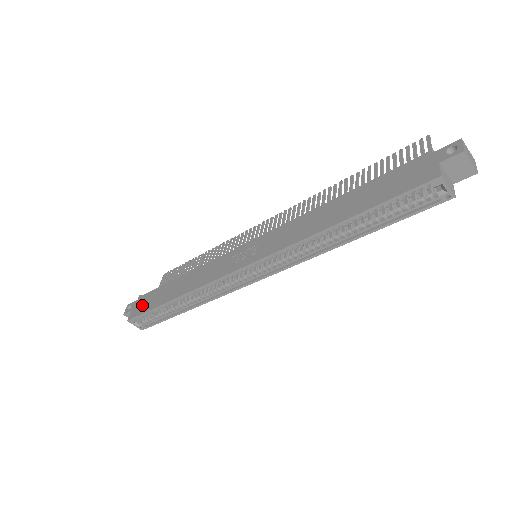
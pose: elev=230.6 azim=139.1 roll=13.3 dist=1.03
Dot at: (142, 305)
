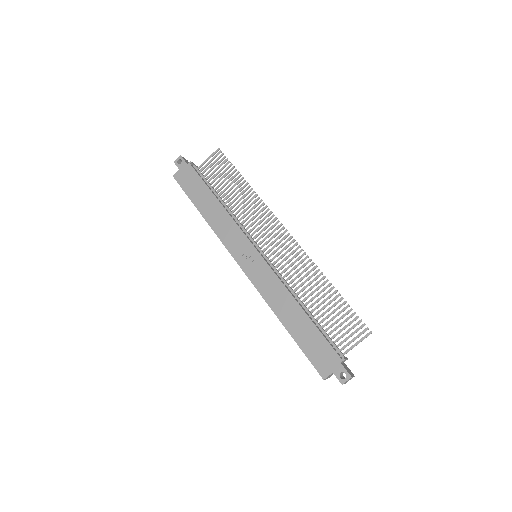
Dot at: (186, 179)
